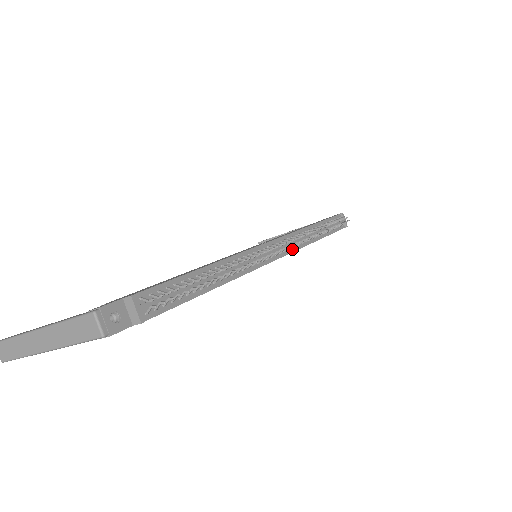
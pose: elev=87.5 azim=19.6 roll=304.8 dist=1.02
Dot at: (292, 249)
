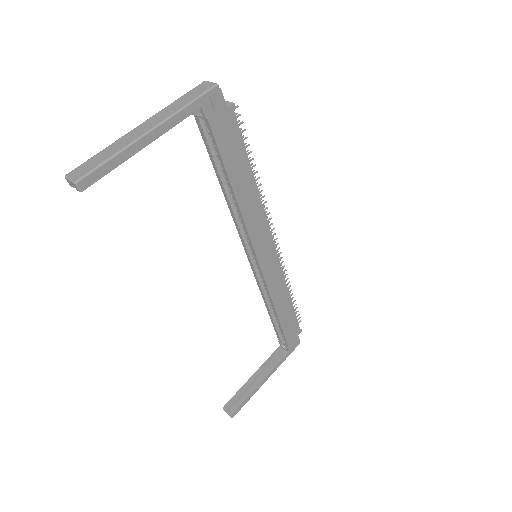
Dot at: (279, 264)
